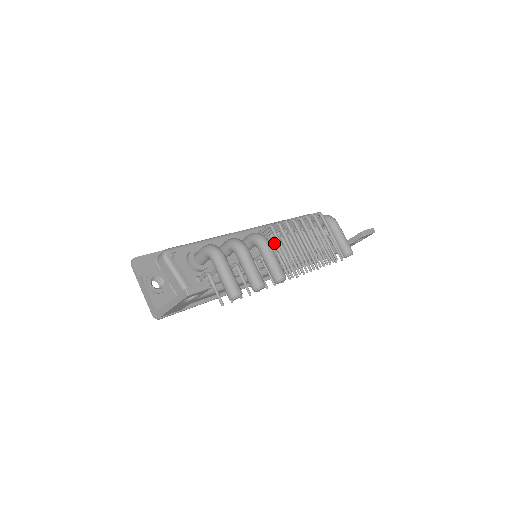
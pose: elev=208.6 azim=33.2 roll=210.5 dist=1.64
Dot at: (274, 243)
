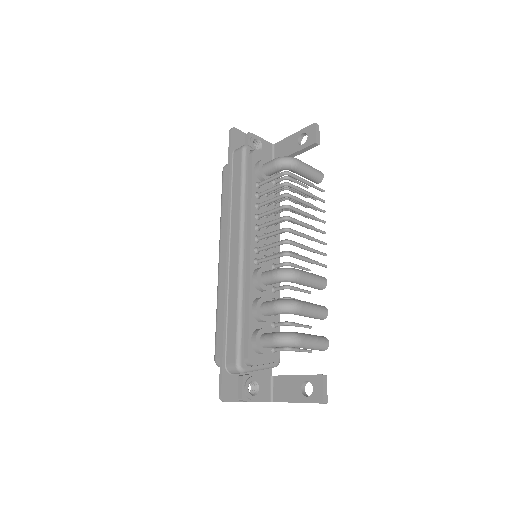
Dot at: occluded
